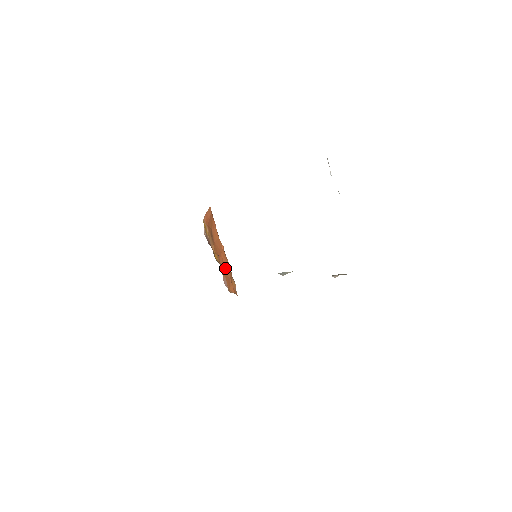
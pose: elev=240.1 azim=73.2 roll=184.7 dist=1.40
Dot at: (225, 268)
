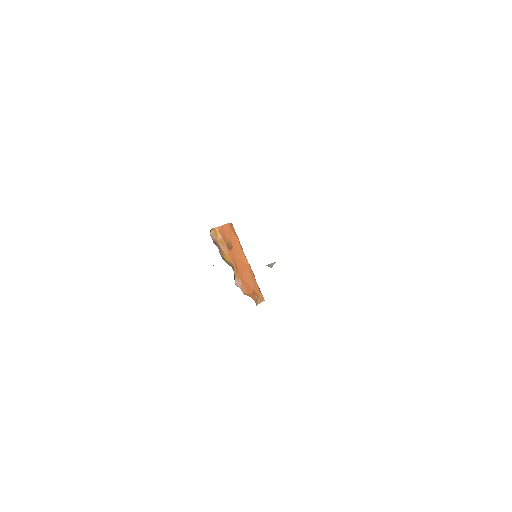
Dot at: (245, 276)
